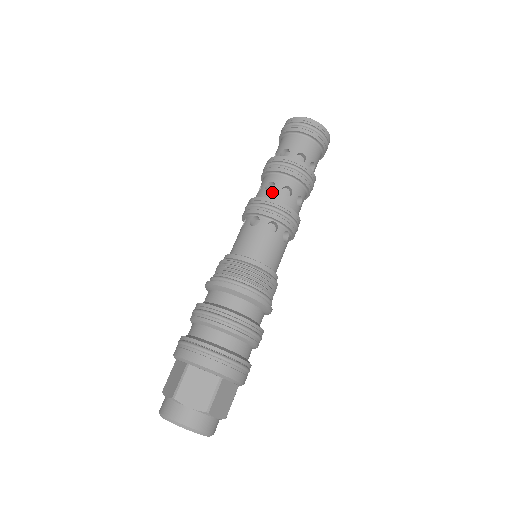
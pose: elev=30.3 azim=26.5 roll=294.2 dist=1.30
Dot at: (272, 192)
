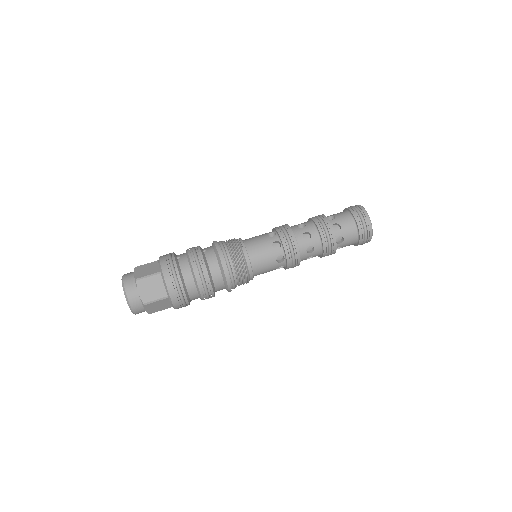
Dot at: (306, 254)
